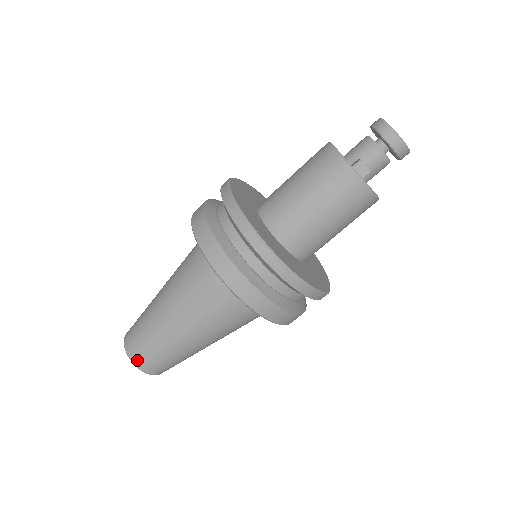
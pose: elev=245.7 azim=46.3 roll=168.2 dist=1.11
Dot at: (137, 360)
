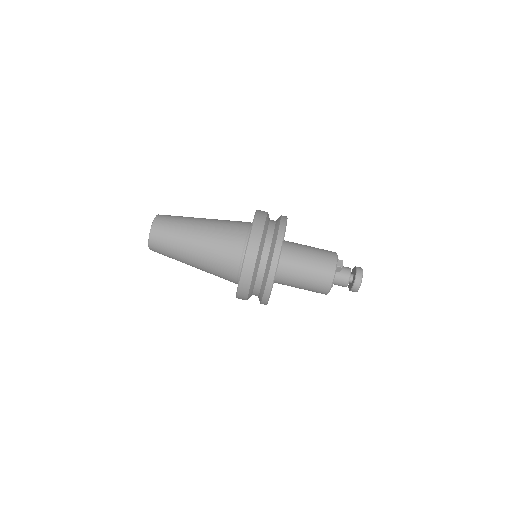
Dot at: (159, 220)
